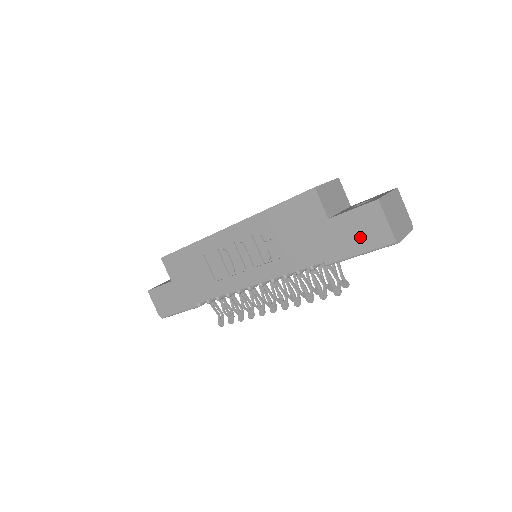
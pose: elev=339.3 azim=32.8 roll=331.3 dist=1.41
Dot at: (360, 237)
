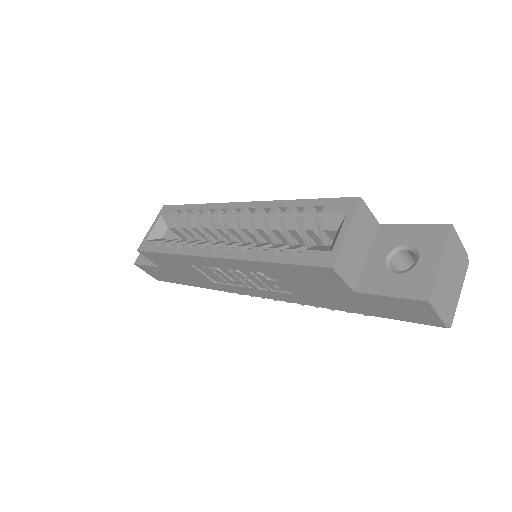
Dot at: (399, 314)
